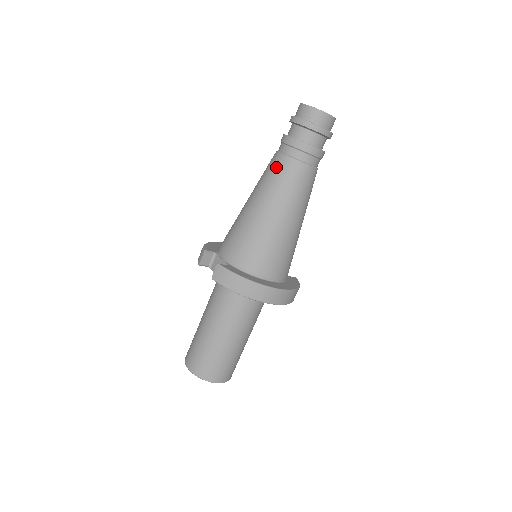
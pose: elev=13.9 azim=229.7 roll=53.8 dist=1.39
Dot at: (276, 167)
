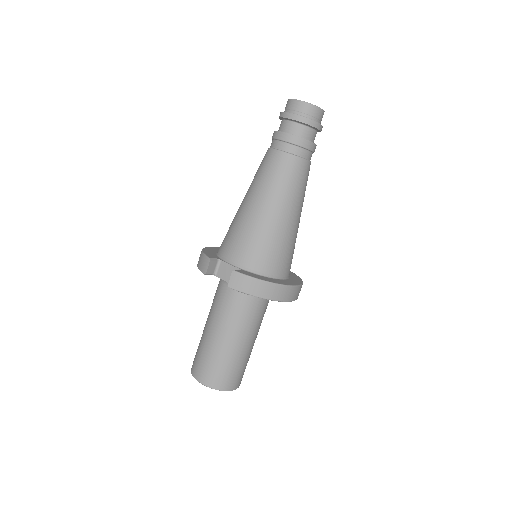
Dot at: (276, 165)
